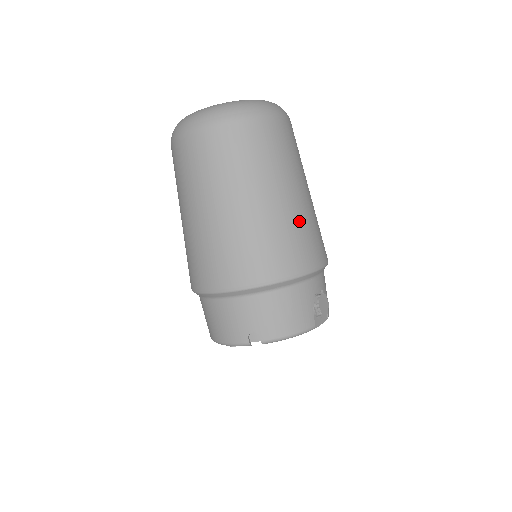
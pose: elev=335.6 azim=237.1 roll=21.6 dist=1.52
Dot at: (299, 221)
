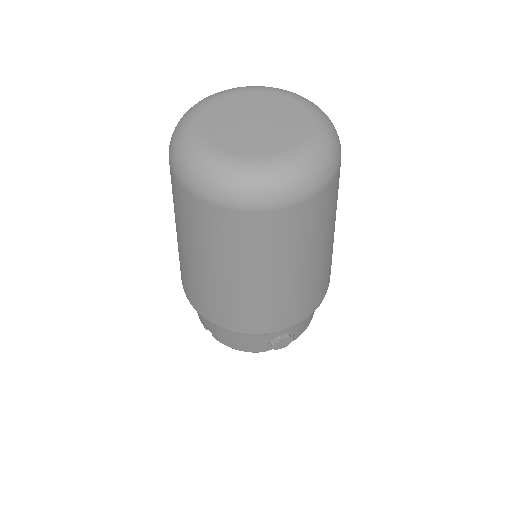
Dot at: (269, 301)
